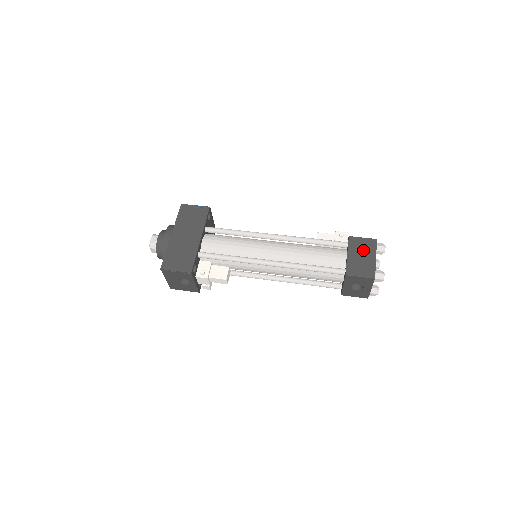
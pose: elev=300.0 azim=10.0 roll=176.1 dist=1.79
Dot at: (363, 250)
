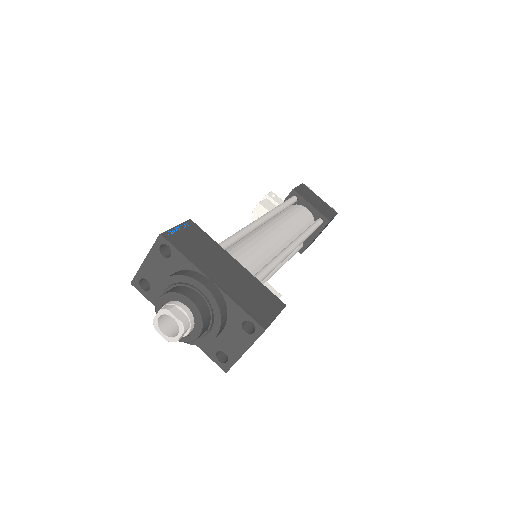
Dot at: (310, 196)
